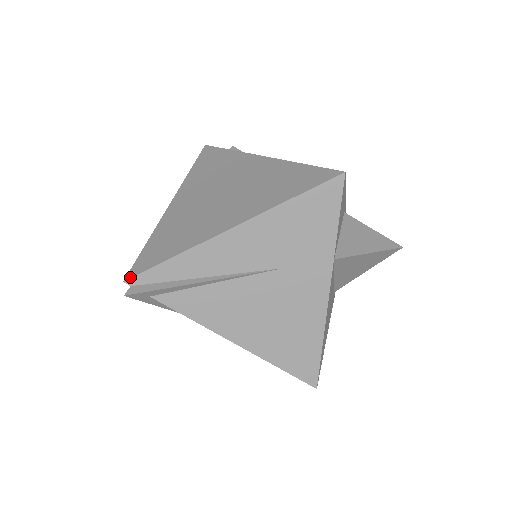
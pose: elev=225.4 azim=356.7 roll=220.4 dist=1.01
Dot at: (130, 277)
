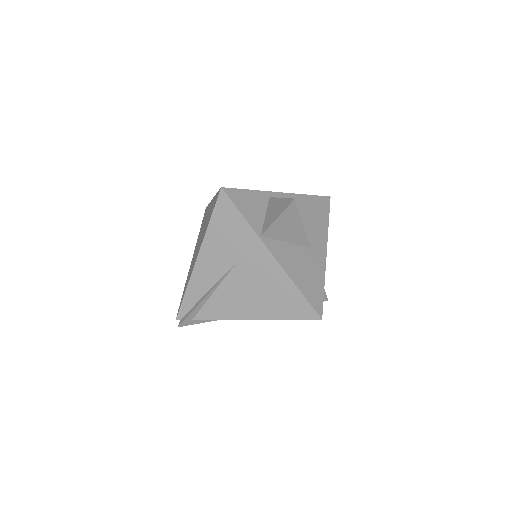
Dot at: (177, 315)
